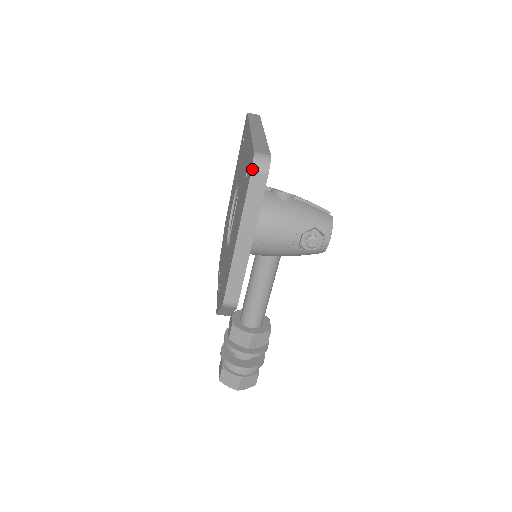
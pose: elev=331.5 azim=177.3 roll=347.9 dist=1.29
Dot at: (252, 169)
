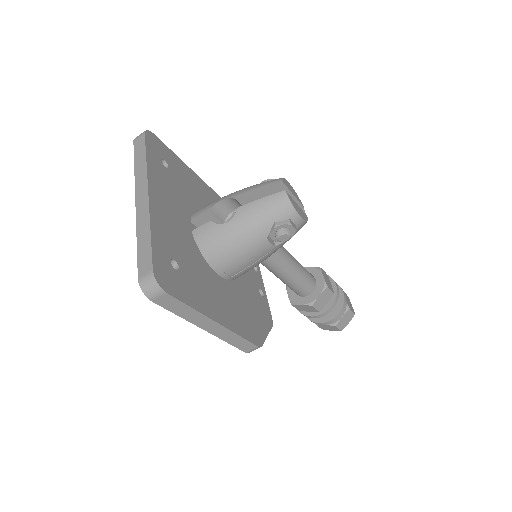
Dot at: (150, 299)
